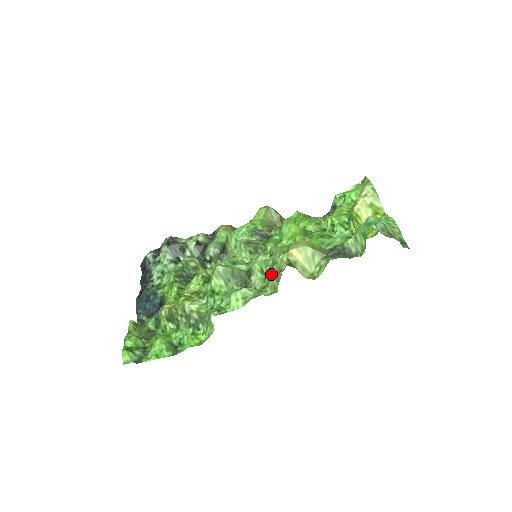
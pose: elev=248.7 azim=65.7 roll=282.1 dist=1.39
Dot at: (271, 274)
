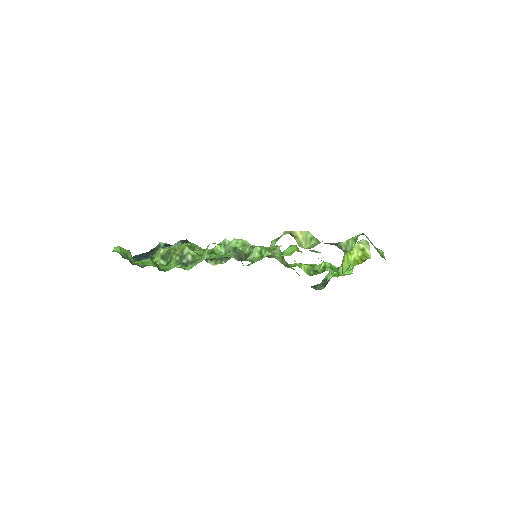
Dot at: (272, 240)
